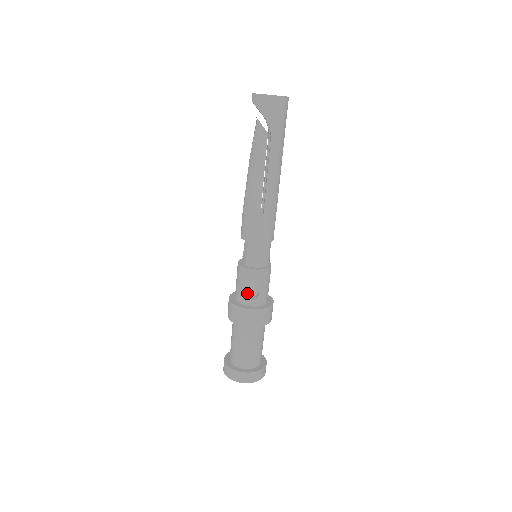
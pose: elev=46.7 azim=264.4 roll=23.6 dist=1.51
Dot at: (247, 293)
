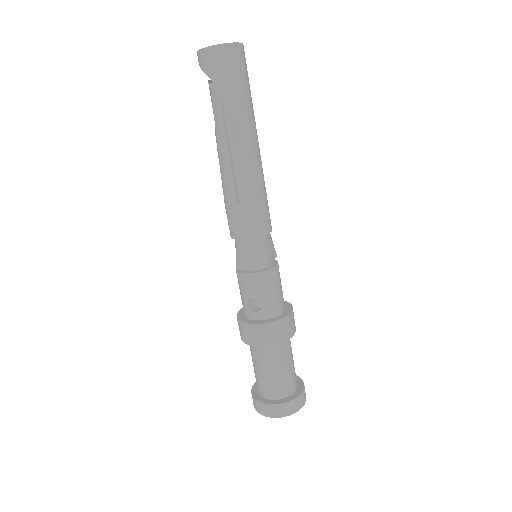
Dot at: occluded
